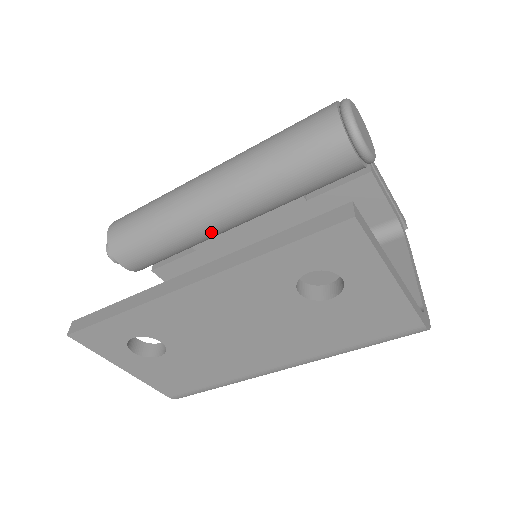
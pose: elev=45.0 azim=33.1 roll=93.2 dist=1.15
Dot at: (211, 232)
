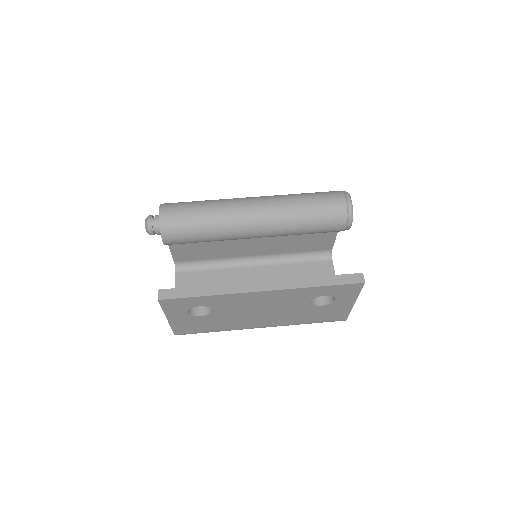
Dot at: occluded
